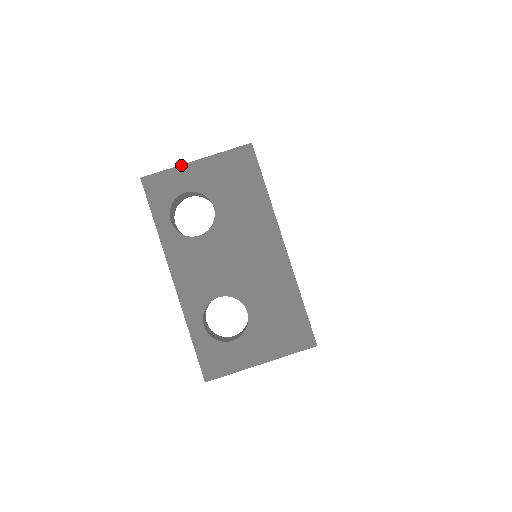
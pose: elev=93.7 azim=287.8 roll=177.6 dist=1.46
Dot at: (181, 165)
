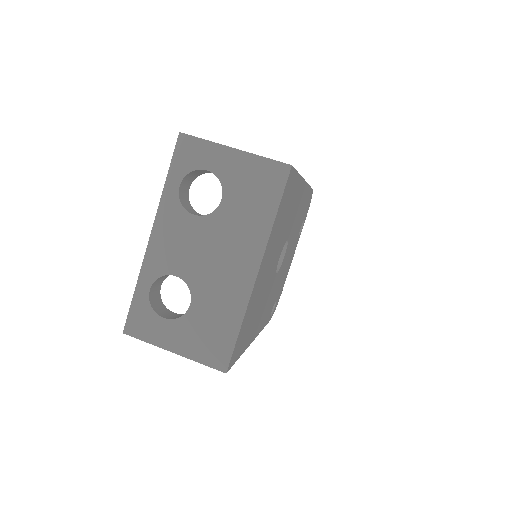
Dot at: (219, 144)
